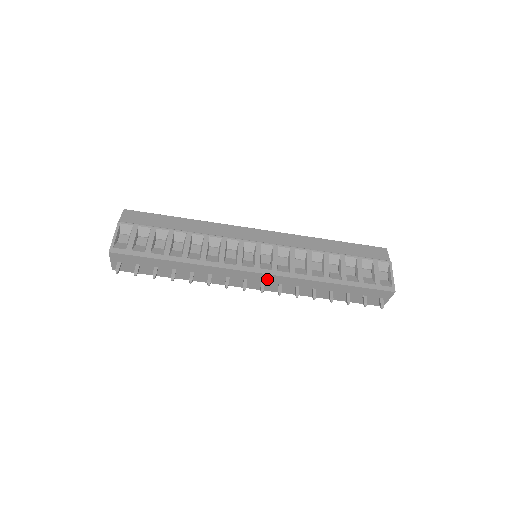
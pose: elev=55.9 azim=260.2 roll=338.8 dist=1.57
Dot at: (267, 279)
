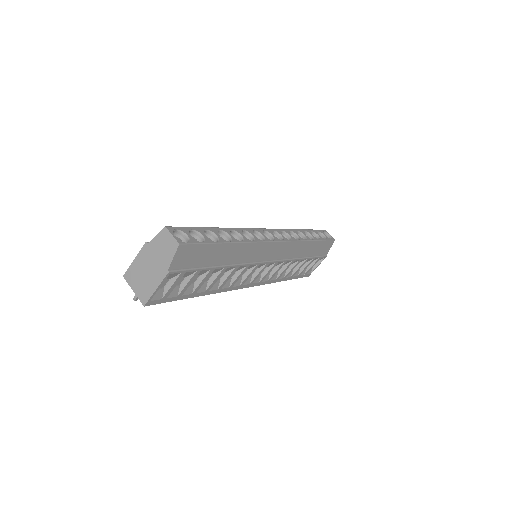
Dot at: occluded
